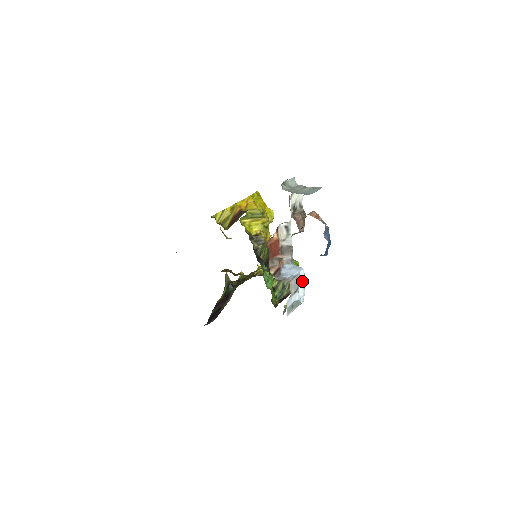
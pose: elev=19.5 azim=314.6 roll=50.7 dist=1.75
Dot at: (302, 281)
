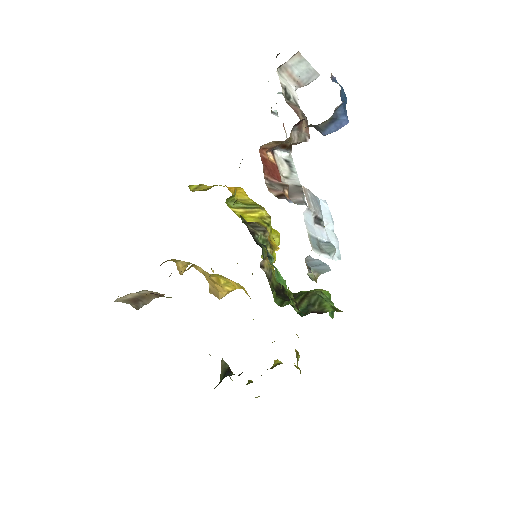
Dot at: (327, 217)
